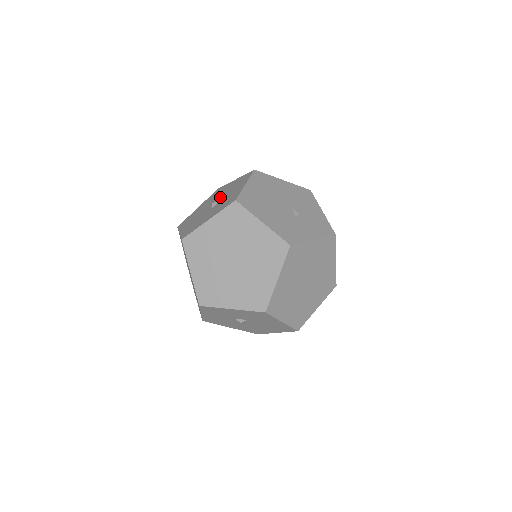
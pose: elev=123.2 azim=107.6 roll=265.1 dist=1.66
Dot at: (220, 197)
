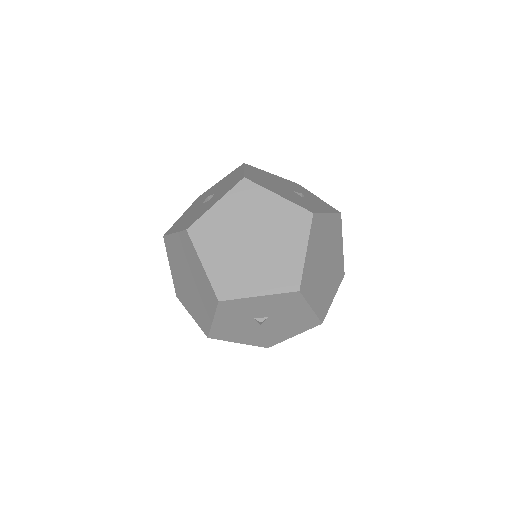
Dot at: (212, 193)
